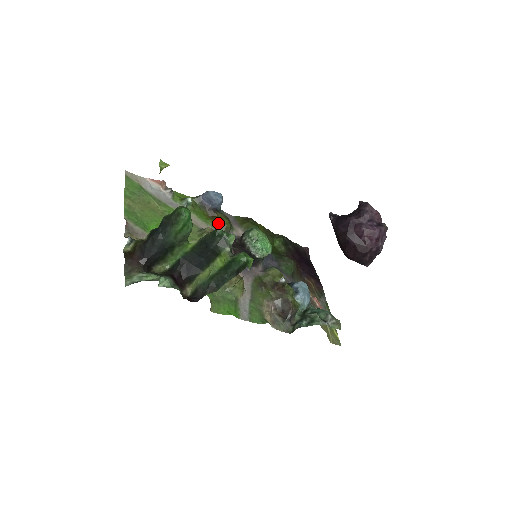
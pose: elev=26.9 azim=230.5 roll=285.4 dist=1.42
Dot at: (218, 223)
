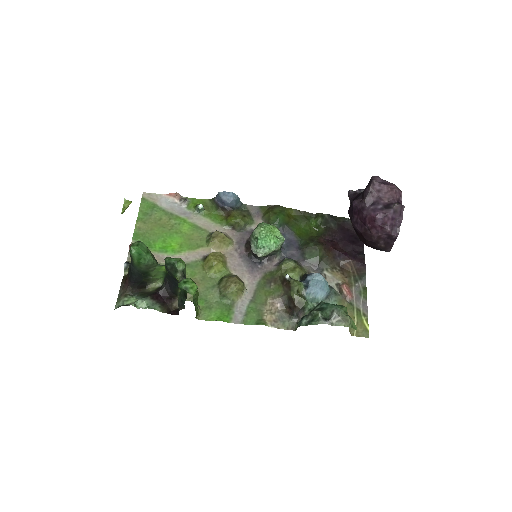
Dot at: (231, 222)
